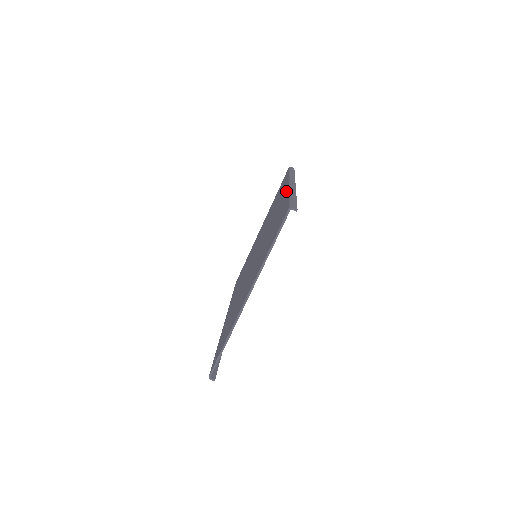
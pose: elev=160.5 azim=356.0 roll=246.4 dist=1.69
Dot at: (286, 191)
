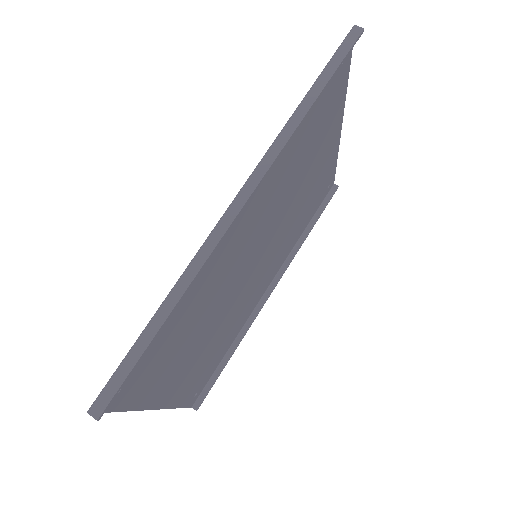
Dot at: occluded
